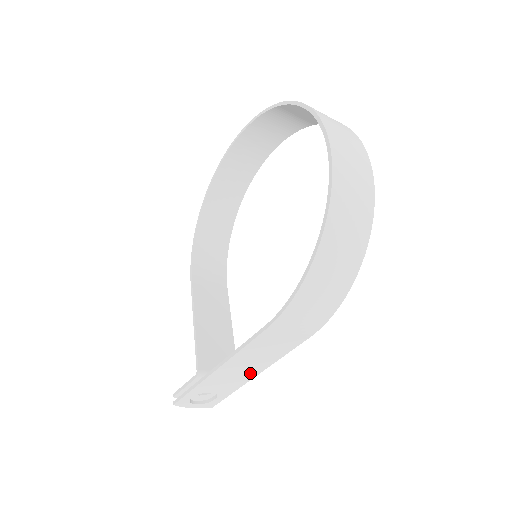
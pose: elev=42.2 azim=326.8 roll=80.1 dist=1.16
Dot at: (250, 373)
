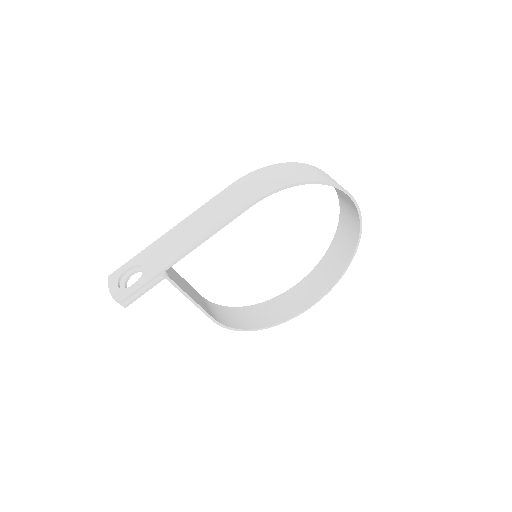
Dot at: (185, 246)
